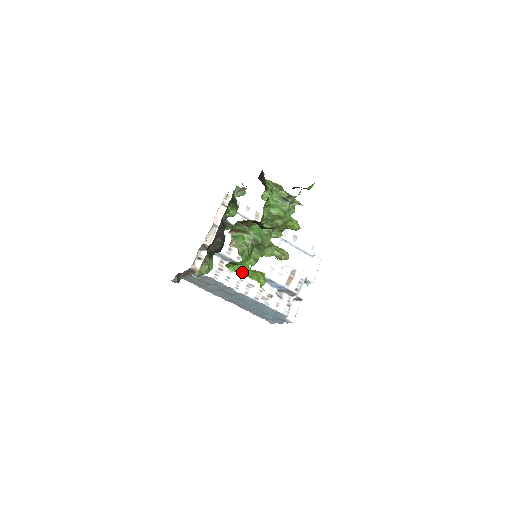
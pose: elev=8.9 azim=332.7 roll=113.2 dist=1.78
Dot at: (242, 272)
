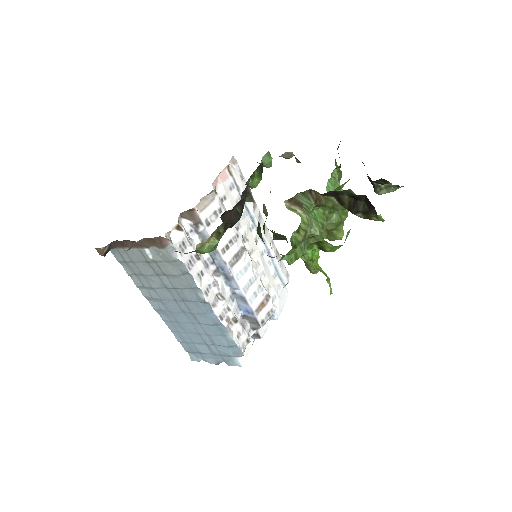
Dot at: (316, 265)
